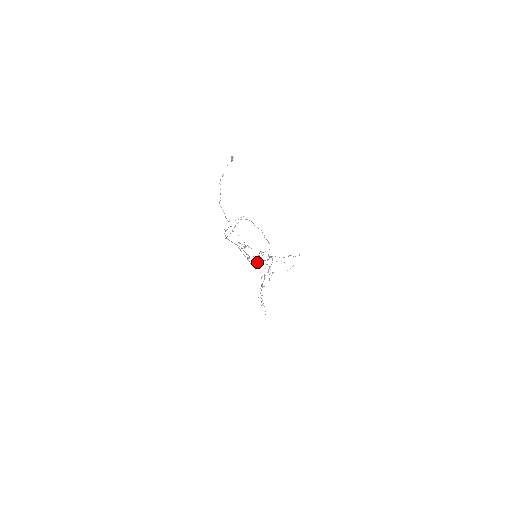
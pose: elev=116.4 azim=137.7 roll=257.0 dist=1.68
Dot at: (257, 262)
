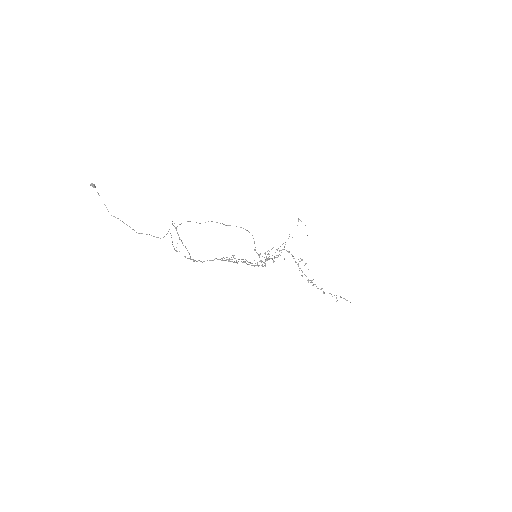
Dot at: occluded
